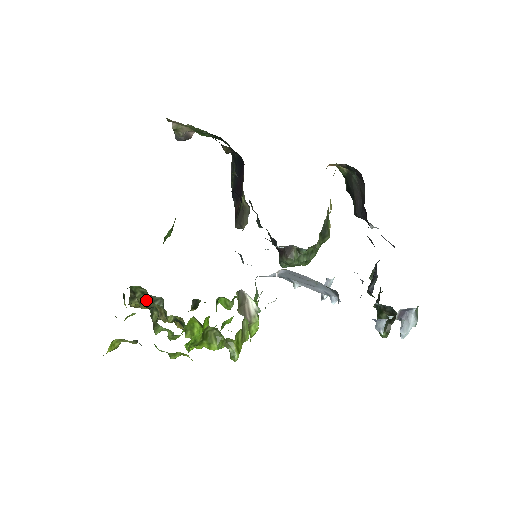
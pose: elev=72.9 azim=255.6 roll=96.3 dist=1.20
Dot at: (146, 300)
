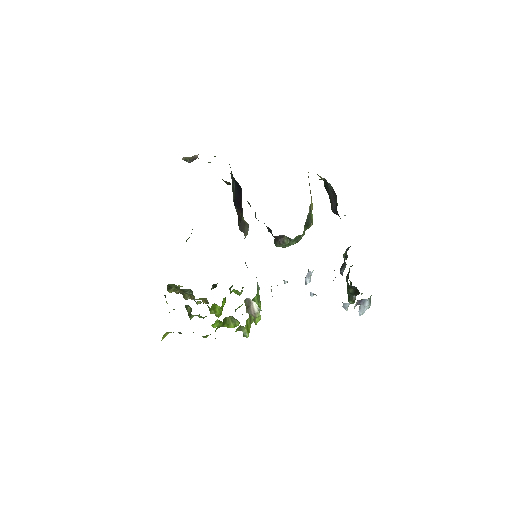
Dot at: (179, 291)
